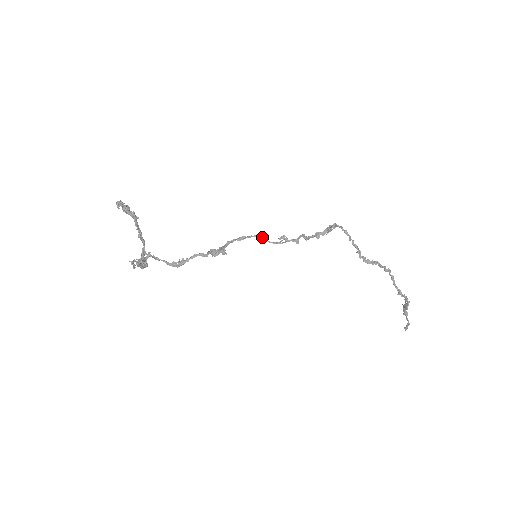
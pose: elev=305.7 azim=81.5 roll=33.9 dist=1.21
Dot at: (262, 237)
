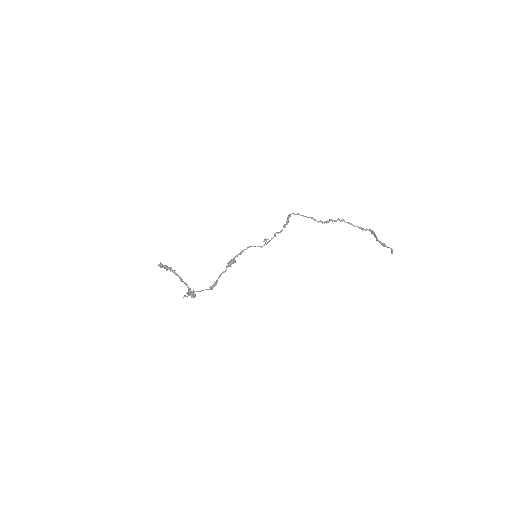
Dot at: (253, 246)
